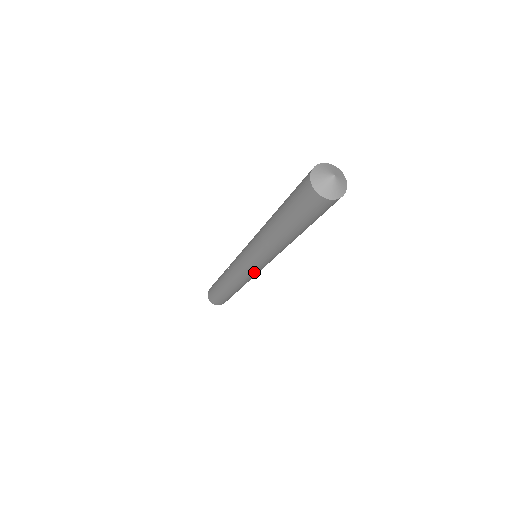
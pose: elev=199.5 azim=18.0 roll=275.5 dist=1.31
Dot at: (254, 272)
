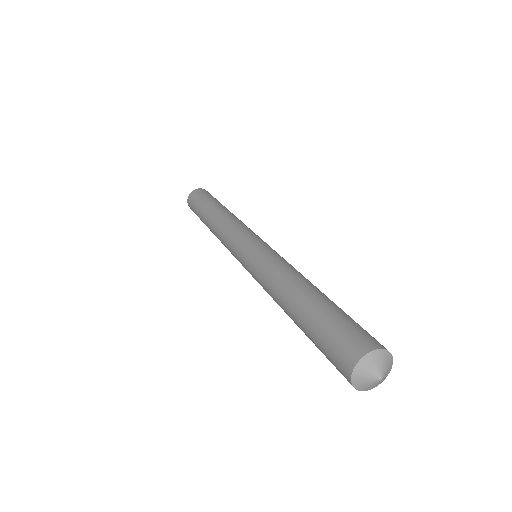
Dot at: occluded
